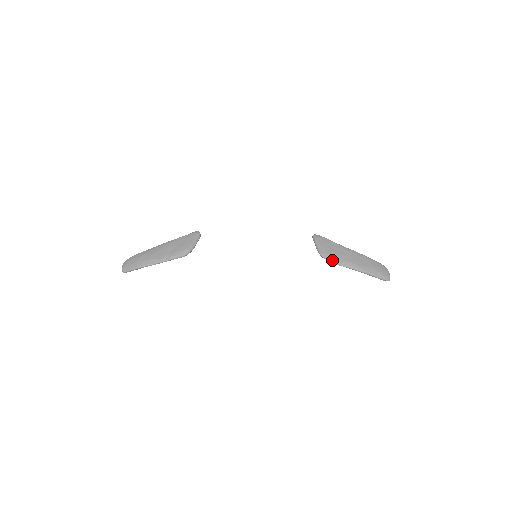
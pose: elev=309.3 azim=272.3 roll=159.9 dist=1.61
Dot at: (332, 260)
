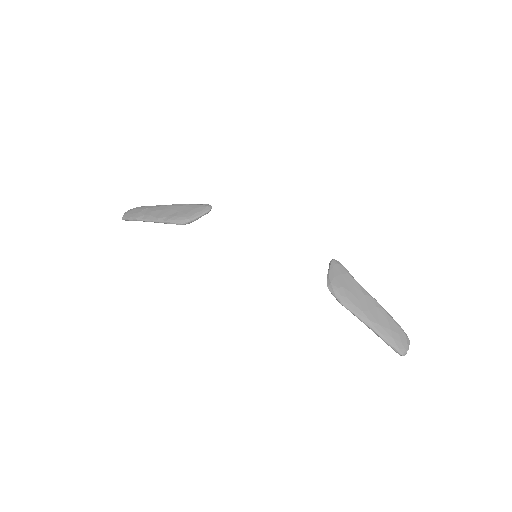
Dot at: (338, 296)
